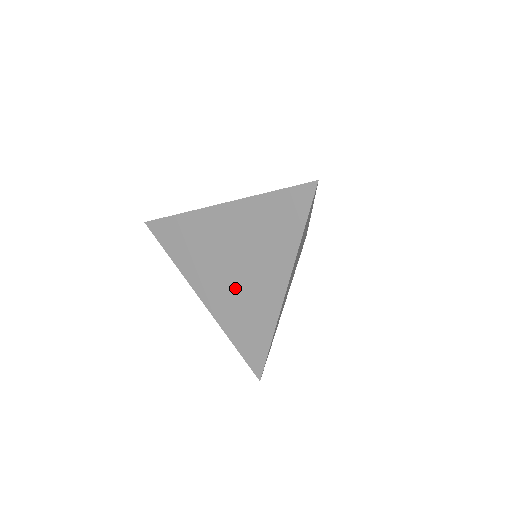
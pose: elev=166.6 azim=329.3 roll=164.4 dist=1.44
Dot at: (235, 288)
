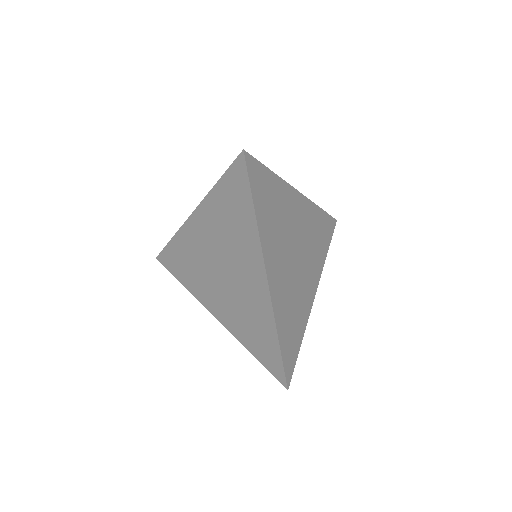
Dot at: (232, 295)
